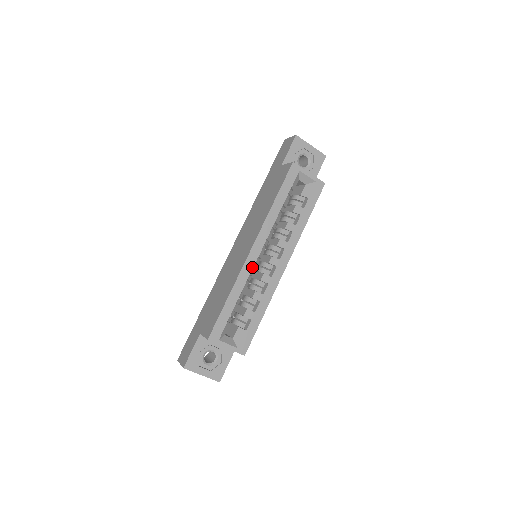
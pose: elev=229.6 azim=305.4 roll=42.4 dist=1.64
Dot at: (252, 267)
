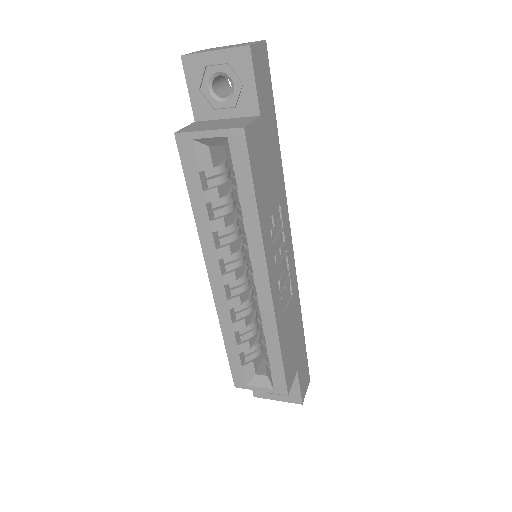
Dot at: (226, 300)
